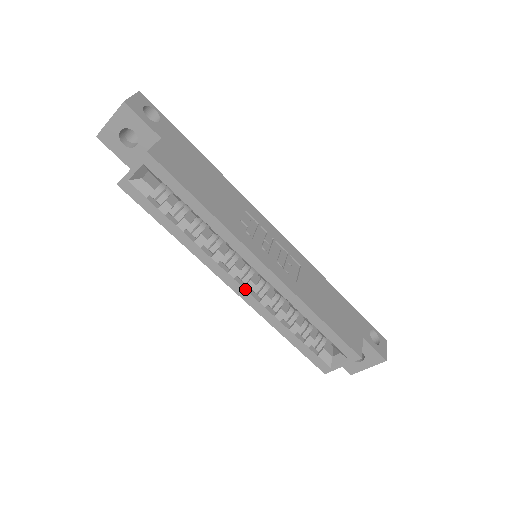
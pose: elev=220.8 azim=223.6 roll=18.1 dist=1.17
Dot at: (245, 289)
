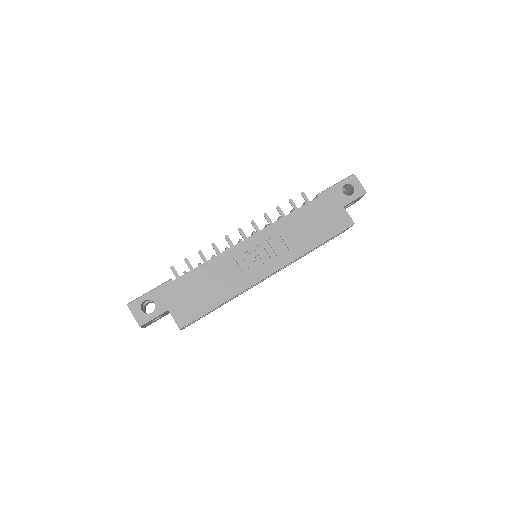
Dot at: occluded
